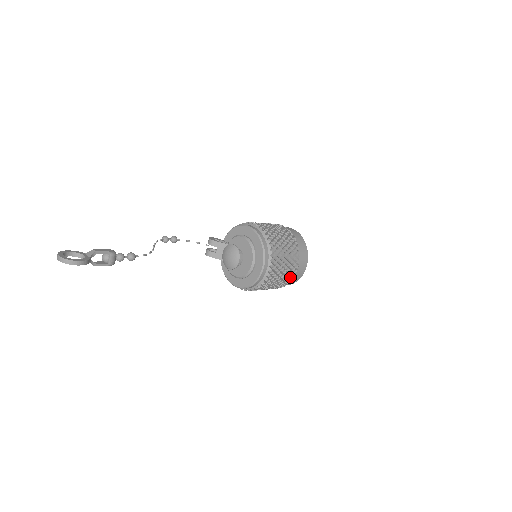
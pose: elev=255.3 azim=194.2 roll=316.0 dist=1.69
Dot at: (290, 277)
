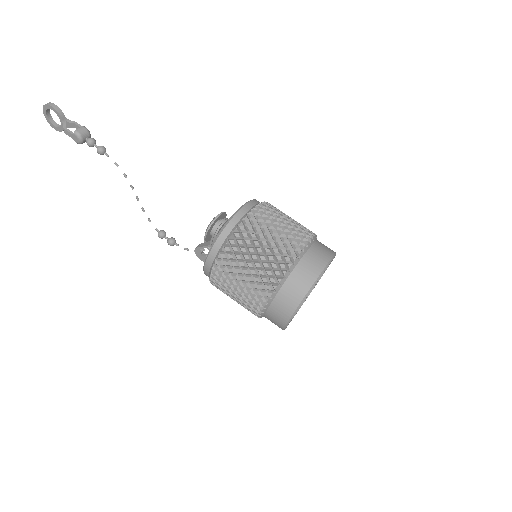
Dot at: (288, 257)
